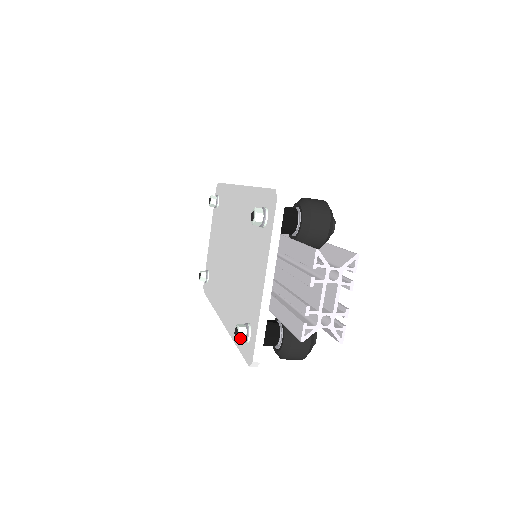
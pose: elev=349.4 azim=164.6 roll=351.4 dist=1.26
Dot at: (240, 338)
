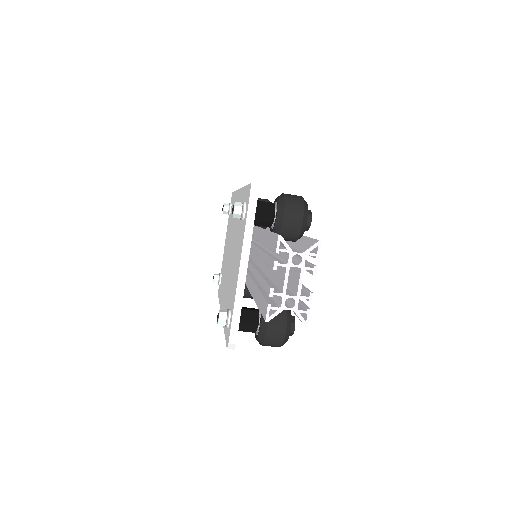
Dot at: (221, 322)
